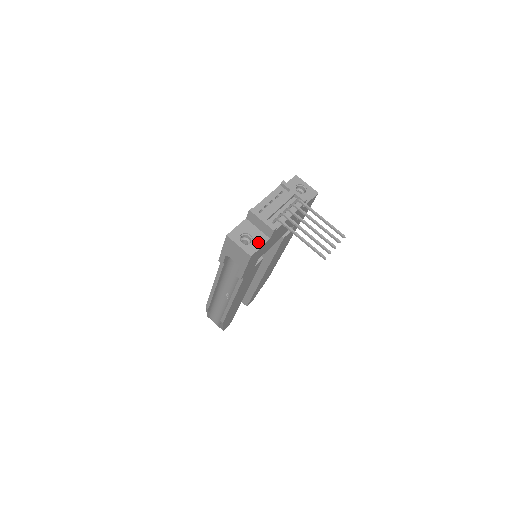
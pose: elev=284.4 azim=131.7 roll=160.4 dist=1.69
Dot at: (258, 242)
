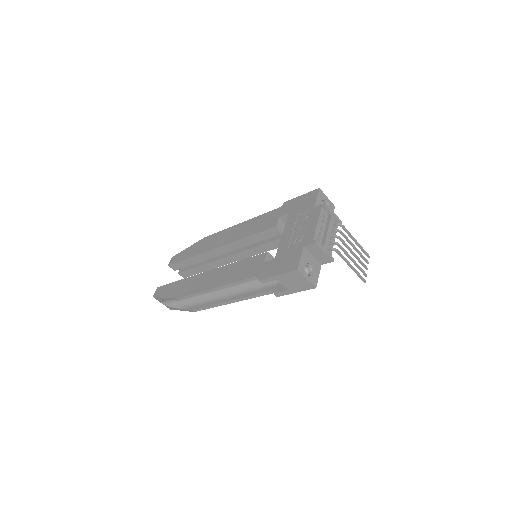
Dot at: (316, 271)
